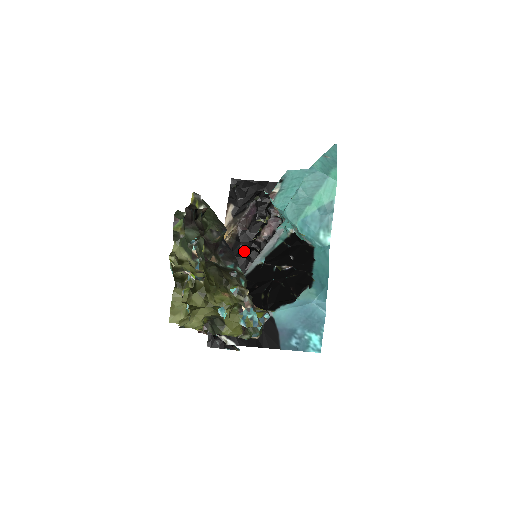
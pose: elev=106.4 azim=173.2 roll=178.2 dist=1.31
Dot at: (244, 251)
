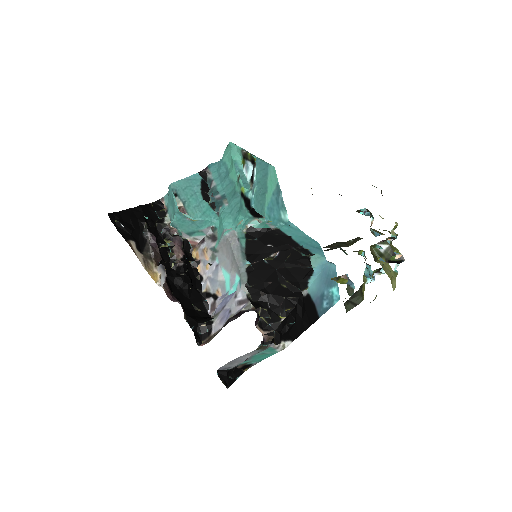
Dot at: (174, 282)
